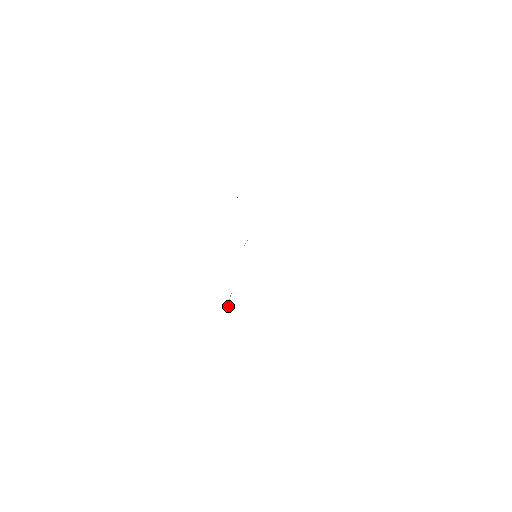
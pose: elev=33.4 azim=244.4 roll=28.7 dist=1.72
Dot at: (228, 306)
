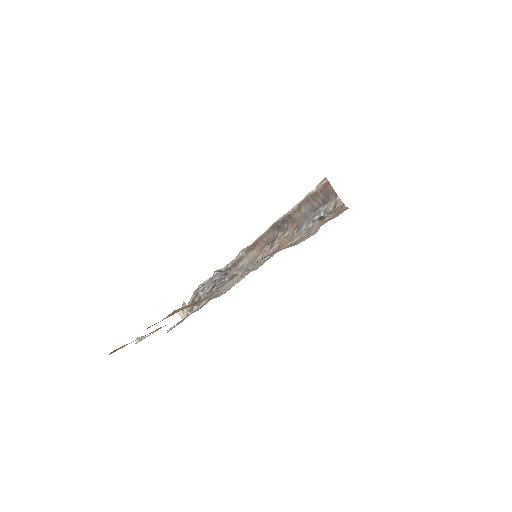
Dot at: (181, 313)
